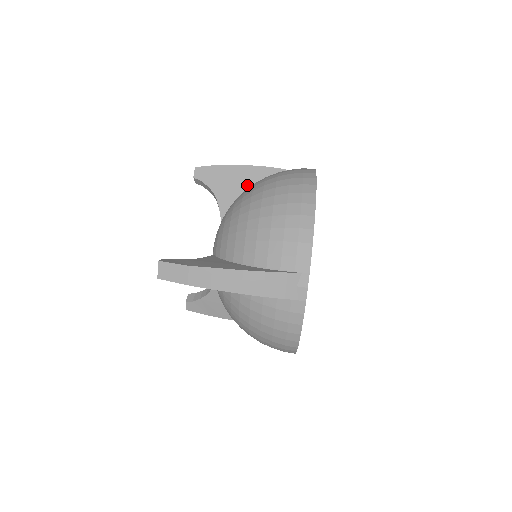
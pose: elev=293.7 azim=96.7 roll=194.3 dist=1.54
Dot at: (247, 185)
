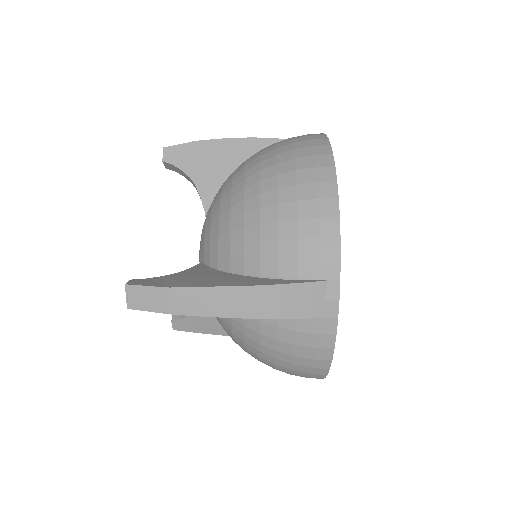
Dot at: (234, 164)
